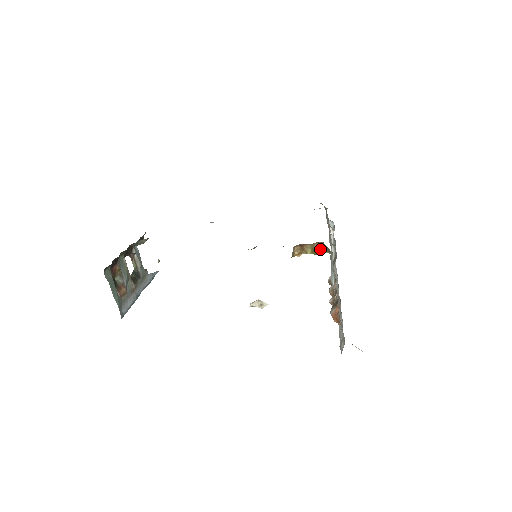
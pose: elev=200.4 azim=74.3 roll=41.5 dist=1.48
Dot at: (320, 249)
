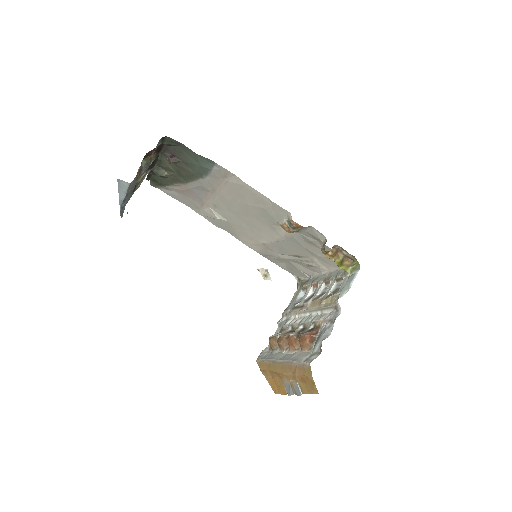
Dot at: (347, 265)
